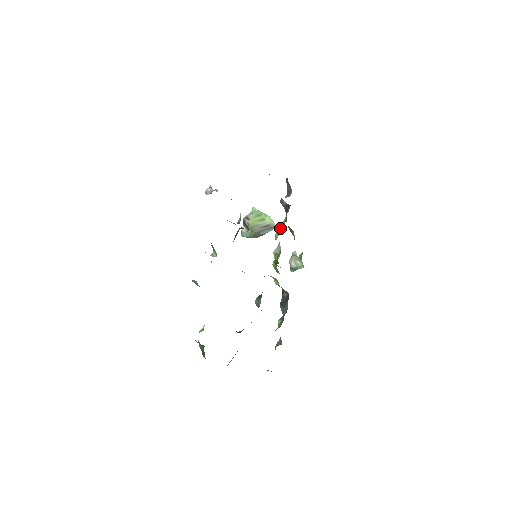
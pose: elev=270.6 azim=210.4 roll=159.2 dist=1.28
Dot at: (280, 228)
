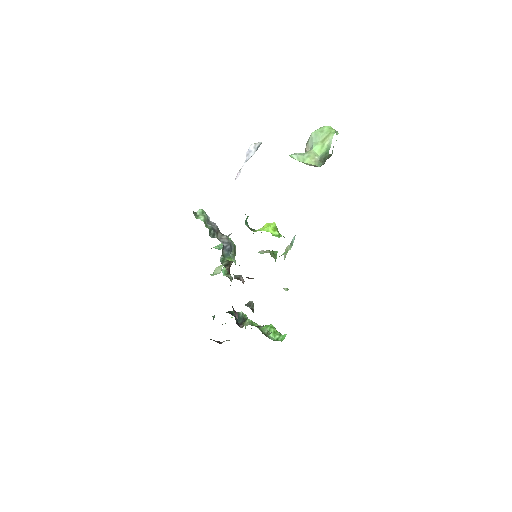
Dot at: occluded
